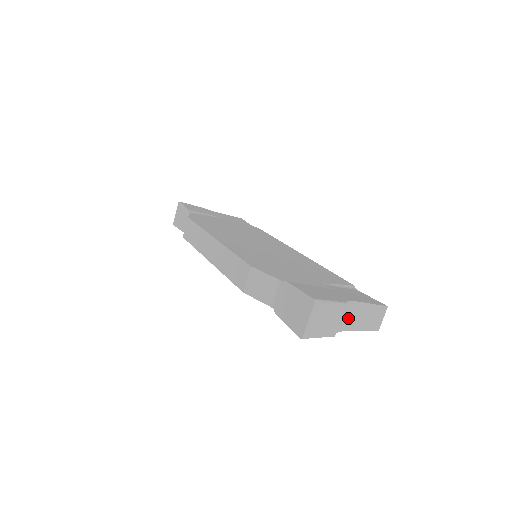
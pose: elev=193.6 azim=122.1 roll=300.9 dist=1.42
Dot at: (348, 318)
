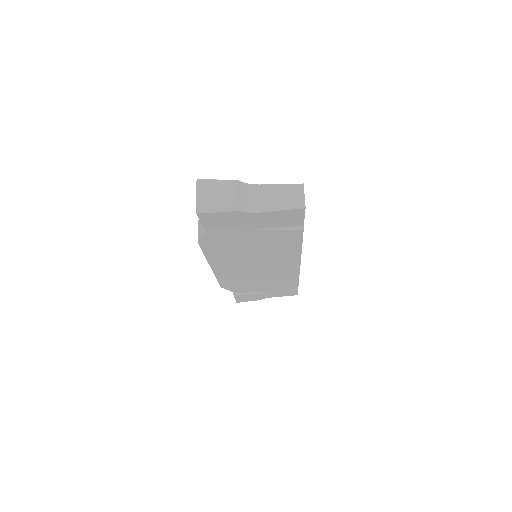
Dot at: (258, 200)
